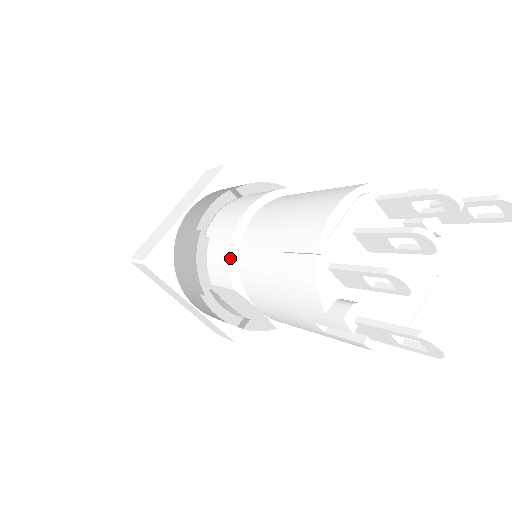
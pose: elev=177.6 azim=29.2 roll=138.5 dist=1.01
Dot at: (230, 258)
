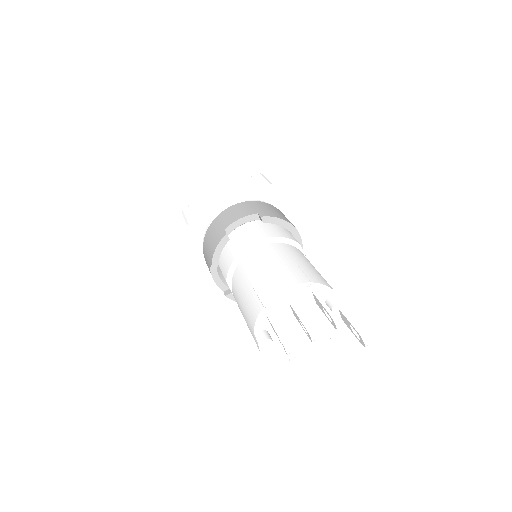
Dot at: (232, 264)
